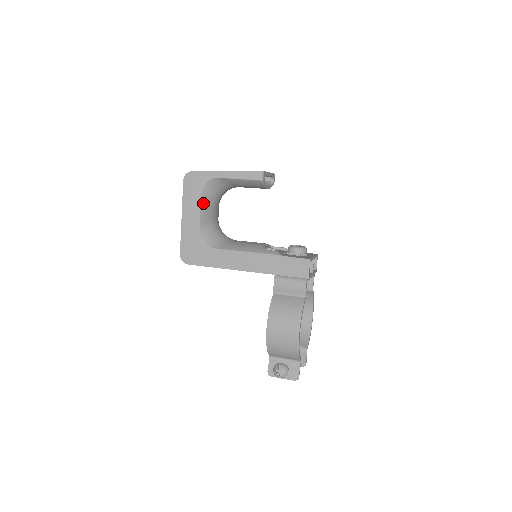
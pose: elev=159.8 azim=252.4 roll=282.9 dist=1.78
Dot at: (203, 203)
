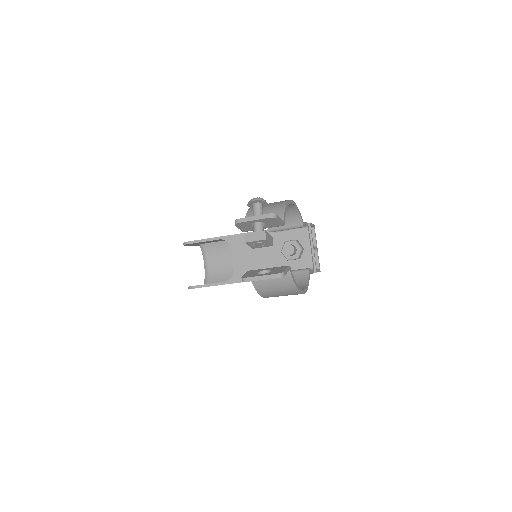
Dot at: occluded
